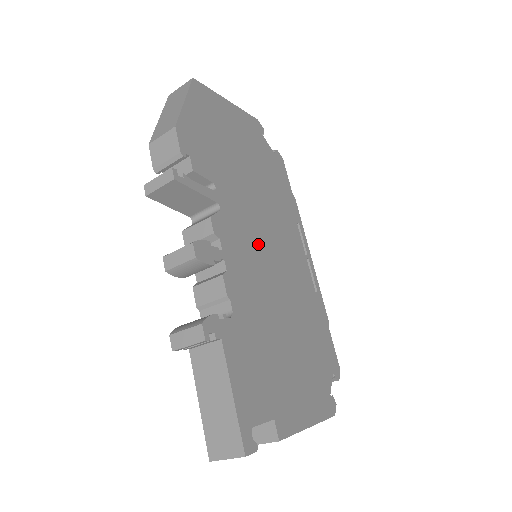
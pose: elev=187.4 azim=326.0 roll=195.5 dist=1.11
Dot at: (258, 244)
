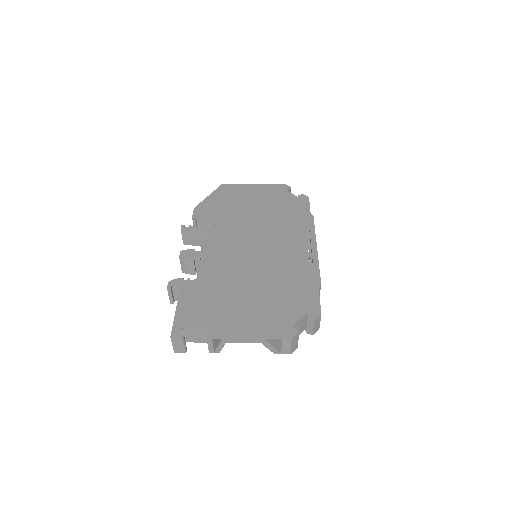
Dot at: (244, 246)
